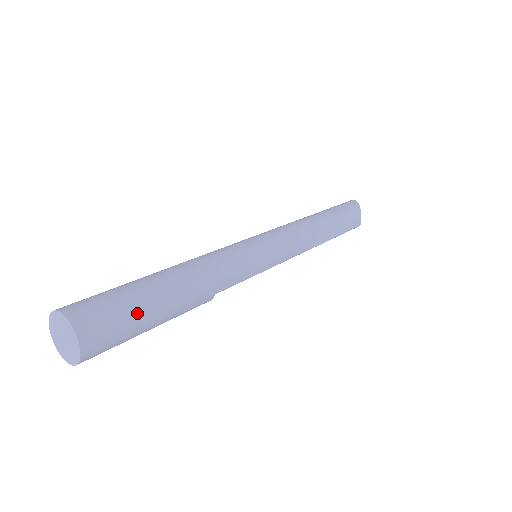
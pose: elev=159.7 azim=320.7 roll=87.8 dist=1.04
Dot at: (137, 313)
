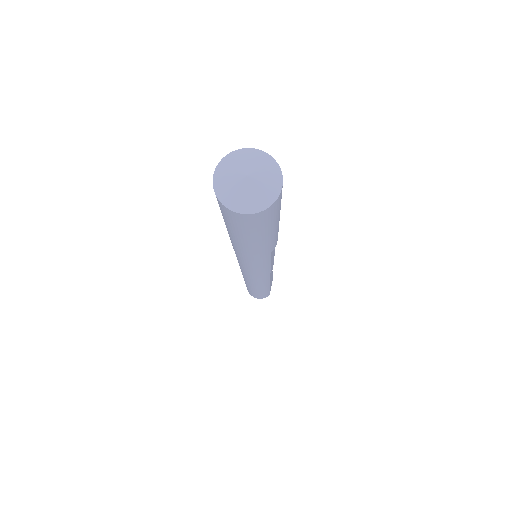
Dot at: occluded
